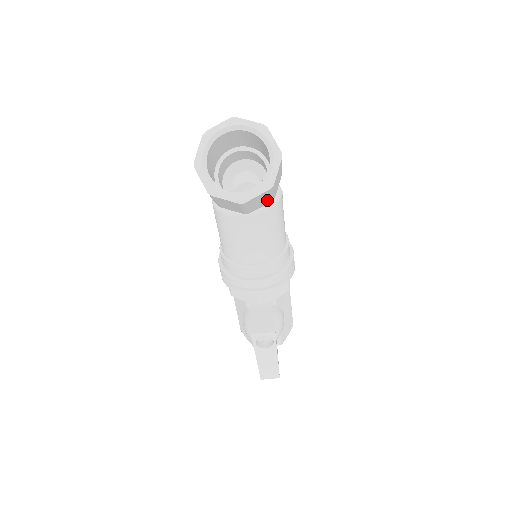
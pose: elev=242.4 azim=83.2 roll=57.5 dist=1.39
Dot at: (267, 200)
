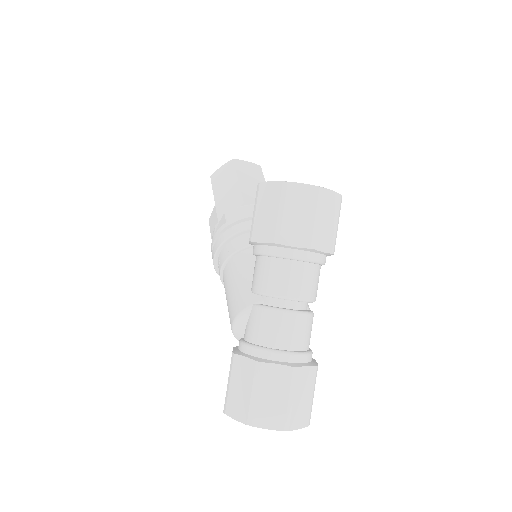
Dot at: occluded
